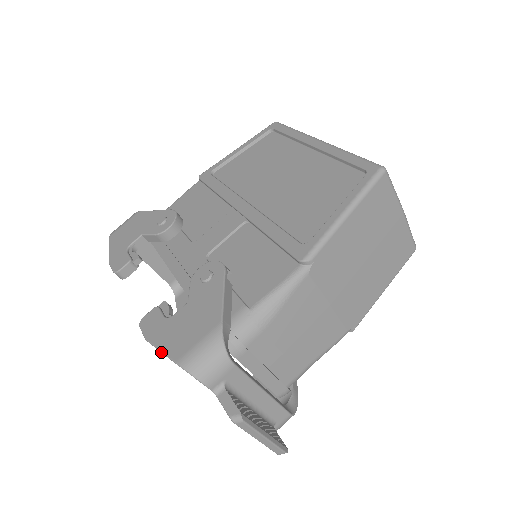
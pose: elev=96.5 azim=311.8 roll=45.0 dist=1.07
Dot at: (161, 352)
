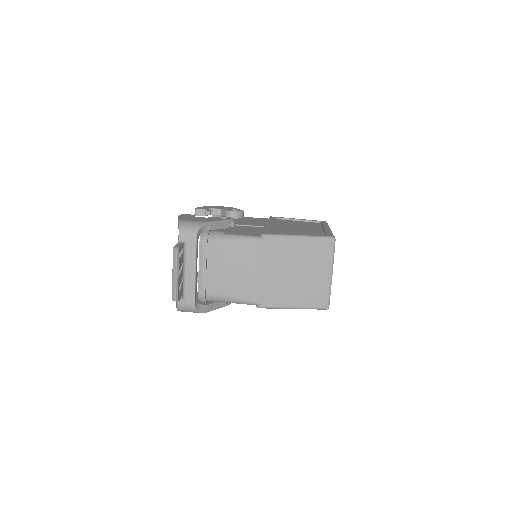
Dot at: (178, 218)
